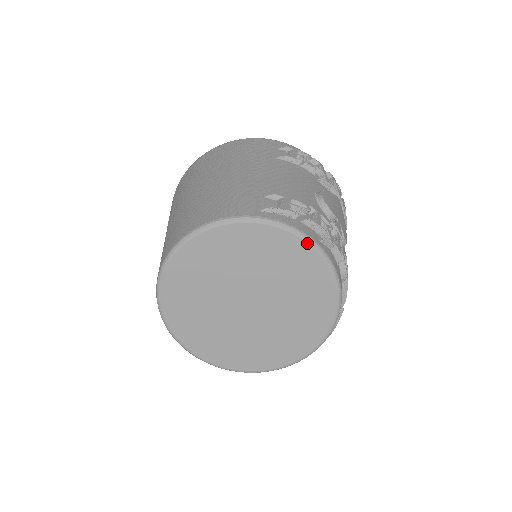
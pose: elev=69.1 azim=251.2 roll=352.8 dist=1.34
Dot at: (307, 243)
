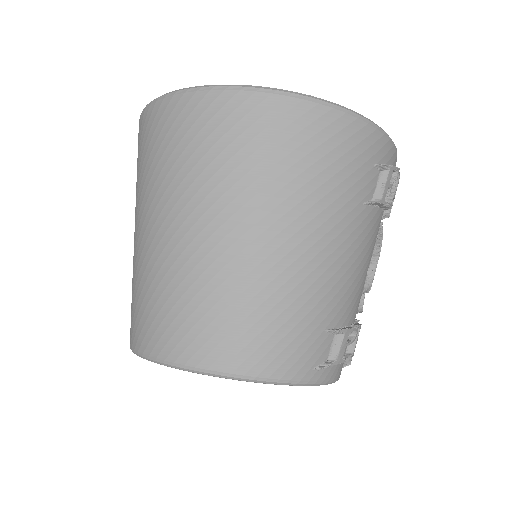
Dot at: occluded
